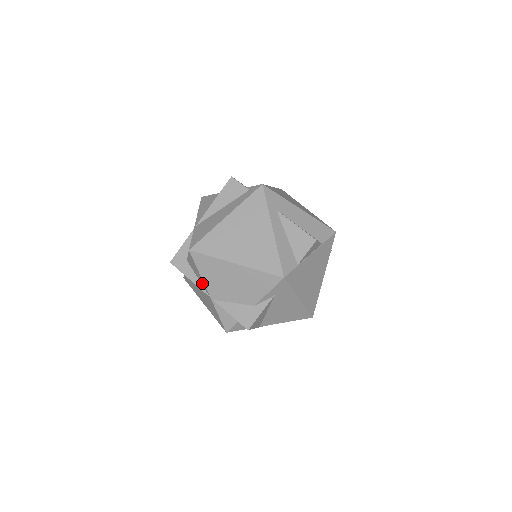
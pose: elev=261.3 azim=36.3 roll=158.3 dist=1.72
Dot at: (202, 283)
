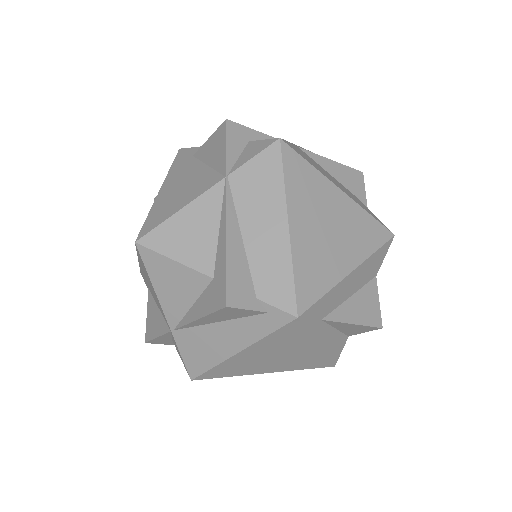
Dot at: occluded
